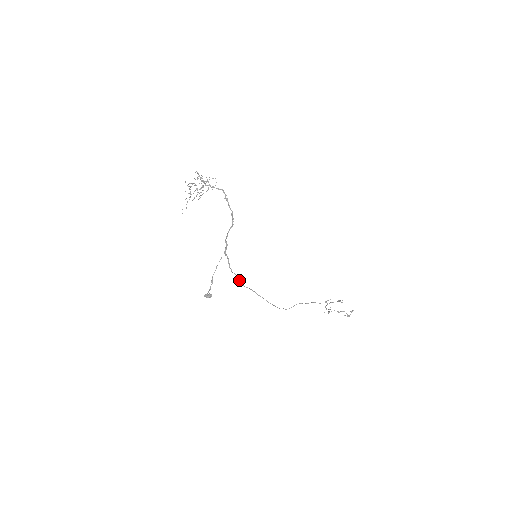
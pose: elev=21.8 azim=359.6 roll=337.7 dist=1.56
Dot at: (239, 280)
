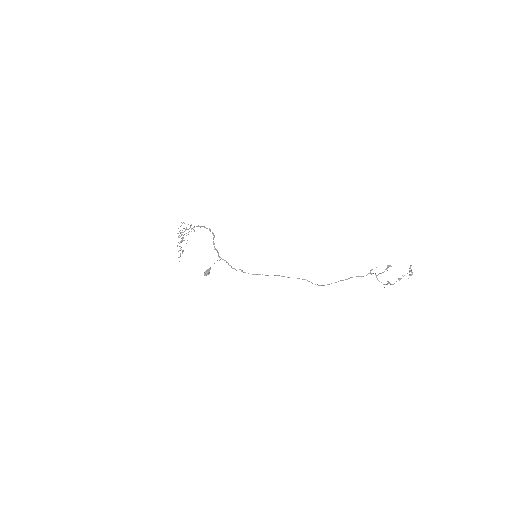
Dot at: occluded
